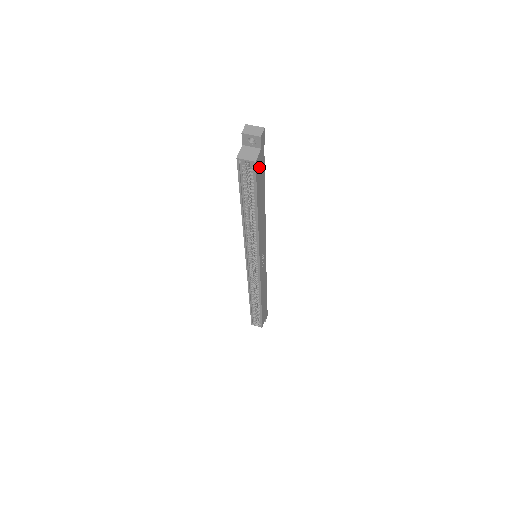
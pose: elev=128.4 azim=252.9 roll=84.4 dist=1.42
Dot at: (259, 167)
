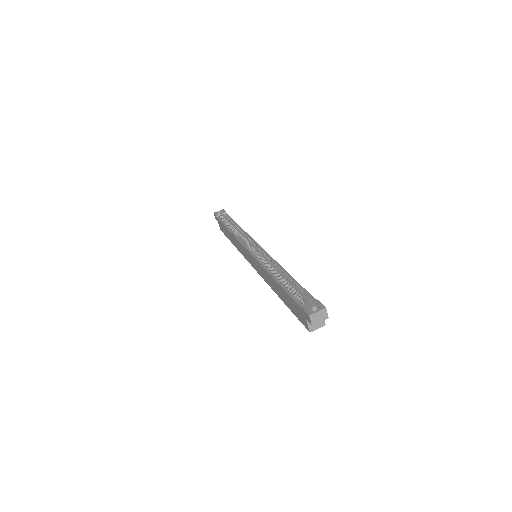
Dot at: occluded
